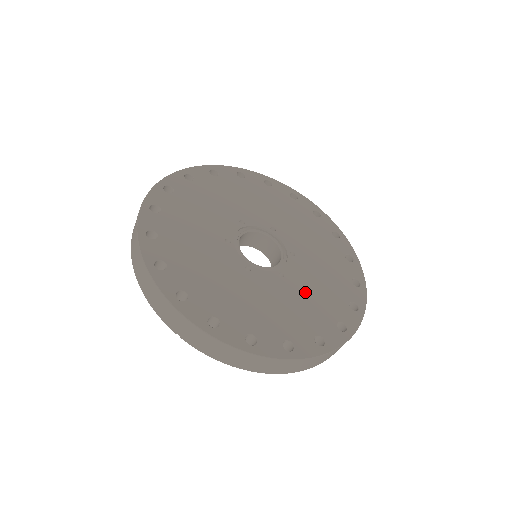
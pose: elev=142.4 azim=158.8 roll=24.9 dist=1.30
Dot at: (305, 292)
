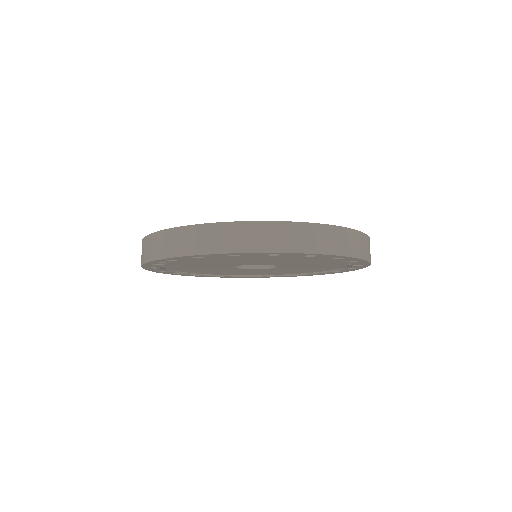
Dot at: occluded
